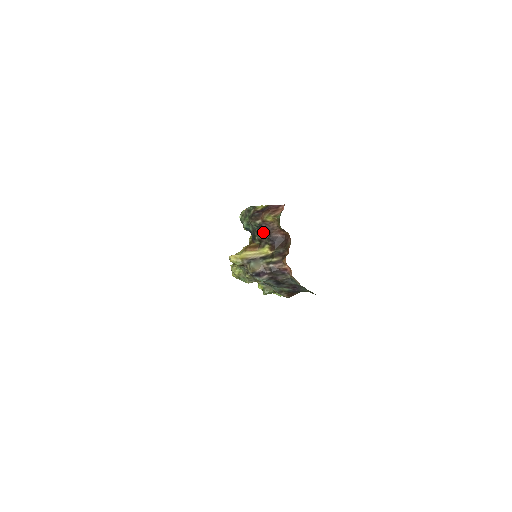
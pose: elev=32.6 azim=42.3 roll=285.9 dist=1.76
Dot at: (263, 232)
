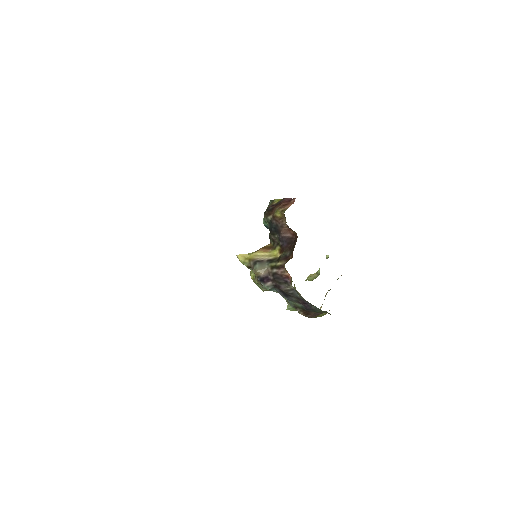
Dot at: (274, 230)
